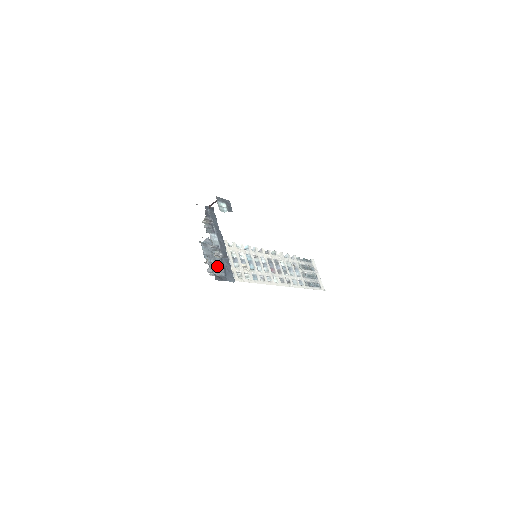
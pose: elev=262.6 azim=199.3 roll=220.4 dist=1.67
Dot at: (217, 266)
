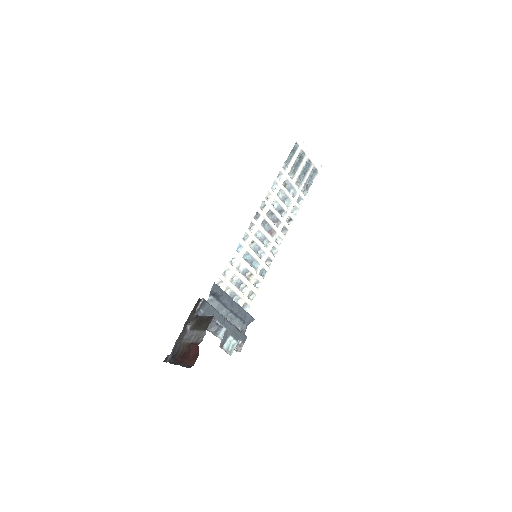
Dot at: (231, 321)
